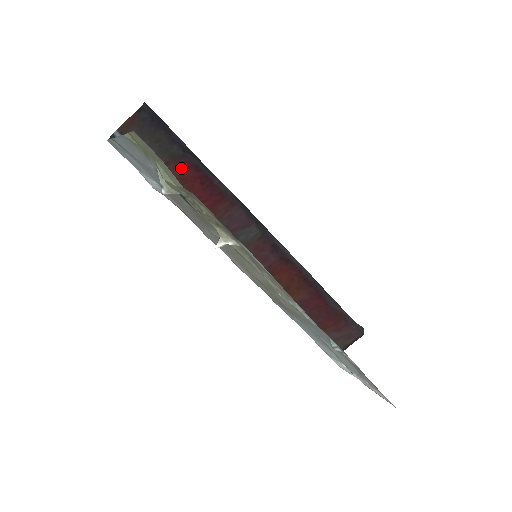
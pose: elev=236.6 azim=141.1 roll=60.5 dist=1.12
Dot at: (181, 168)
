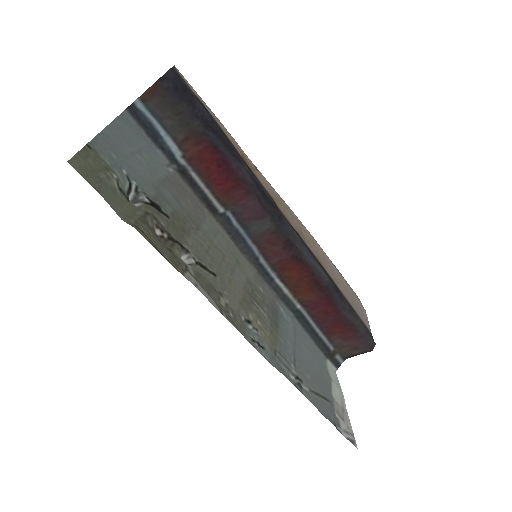
Dot at: (199, 146)
